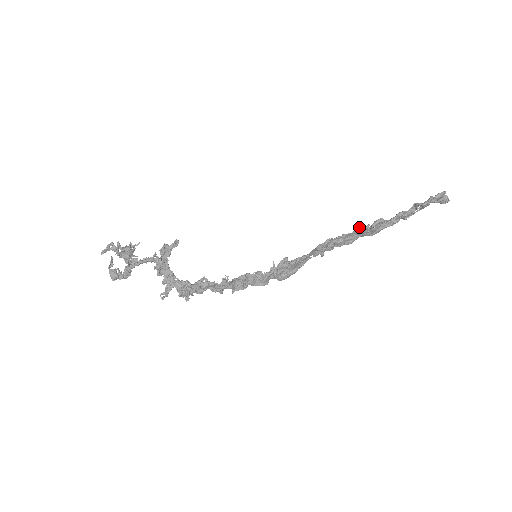
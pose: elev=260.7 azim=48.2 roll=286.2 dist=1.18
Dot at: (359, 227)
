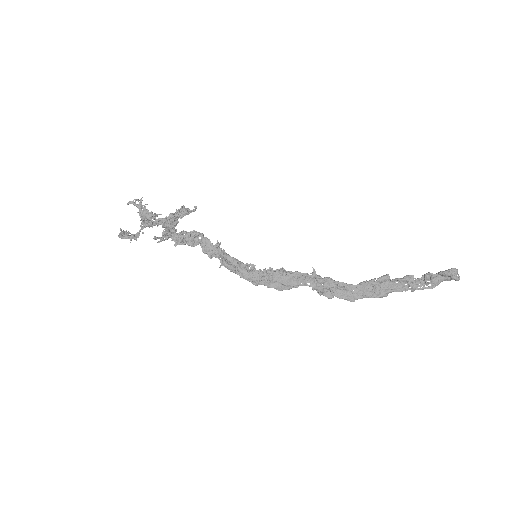
Dot at: (364, 281)
